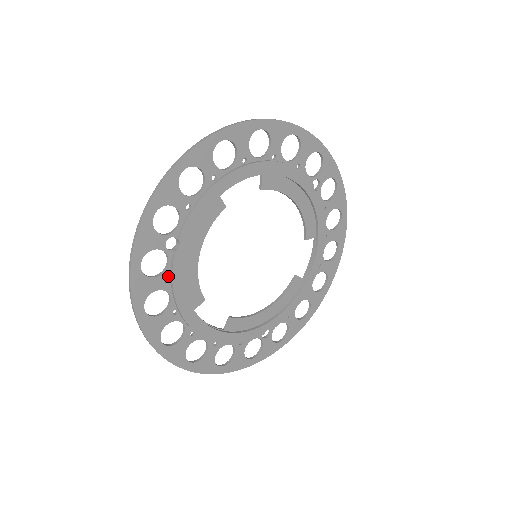
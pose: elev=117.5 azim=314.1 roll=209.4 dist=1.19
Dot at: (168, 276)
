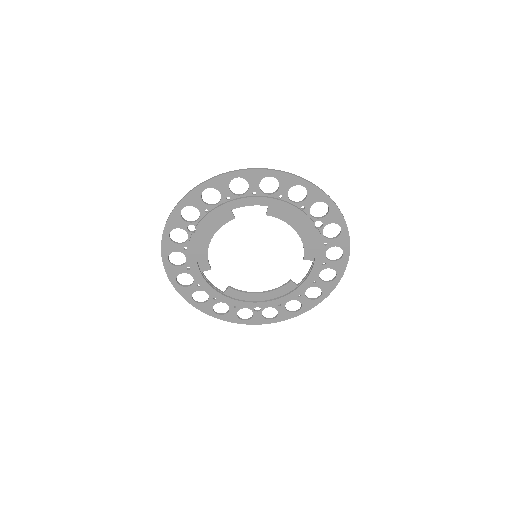
Dot at: (187, 246)
